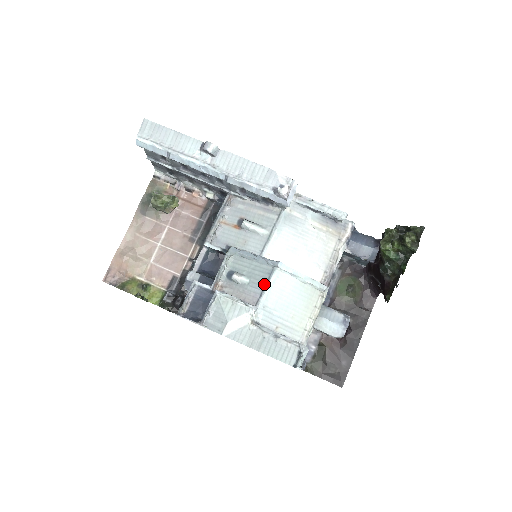
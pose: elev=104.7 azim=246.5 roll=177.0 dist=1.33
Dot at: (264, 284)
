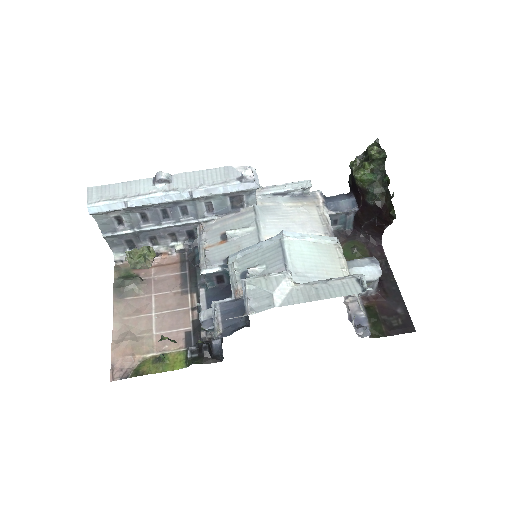
Dot at: (282, 257)
